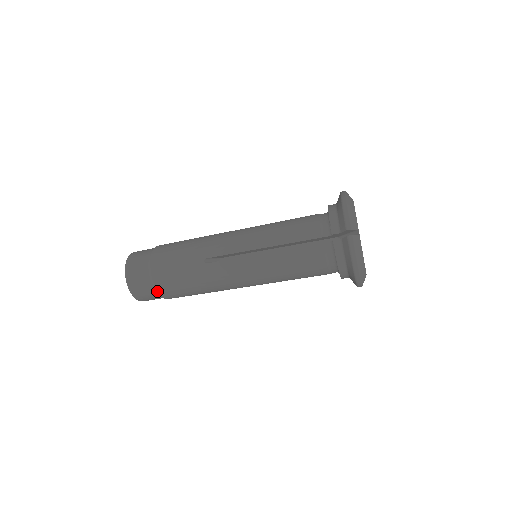
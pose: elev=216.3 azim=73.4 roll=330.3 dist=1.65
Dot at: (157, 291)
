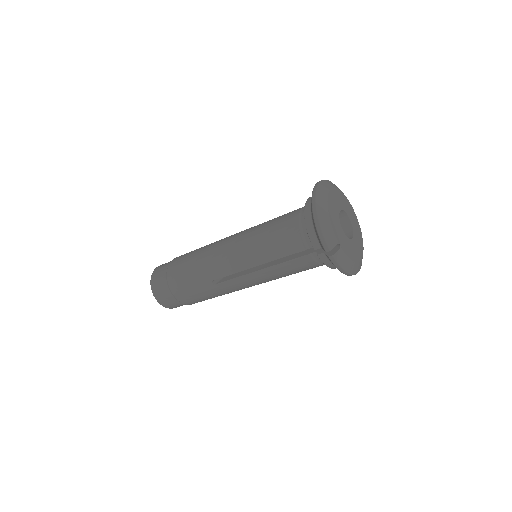
Dot at: (187, 304)
